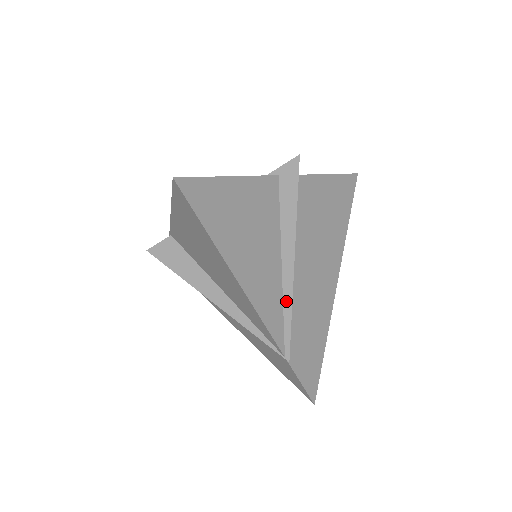
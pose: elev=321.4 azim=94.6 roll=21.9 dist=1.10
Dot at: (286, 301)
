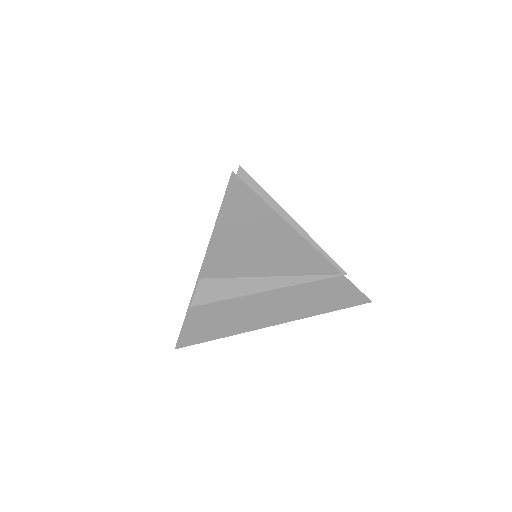
Dot at: (312, 244)
